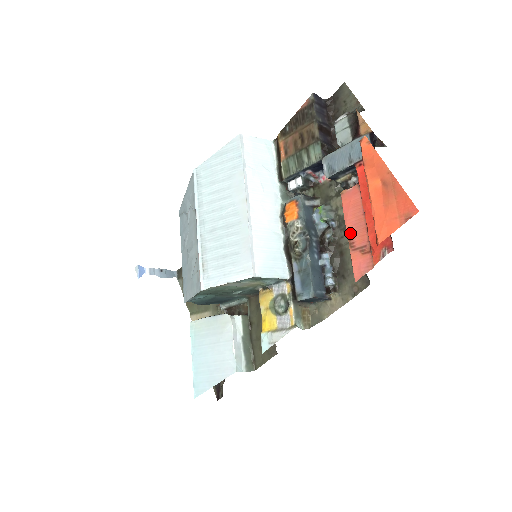
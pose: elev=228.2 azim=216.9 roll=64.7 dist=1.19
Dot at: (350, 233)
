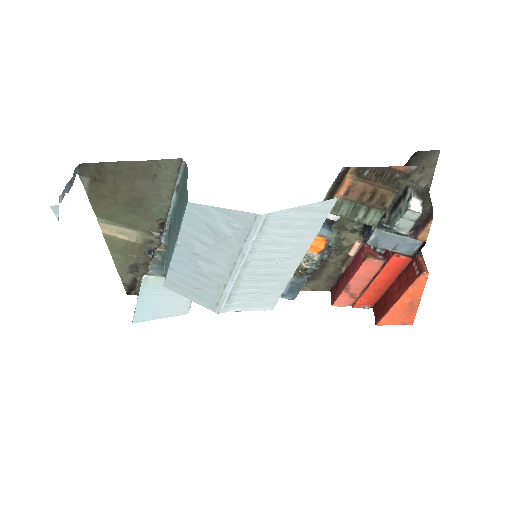
Dot at: (352, 283)
